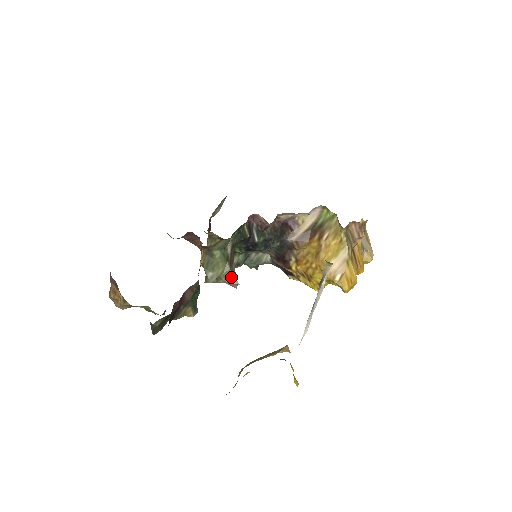
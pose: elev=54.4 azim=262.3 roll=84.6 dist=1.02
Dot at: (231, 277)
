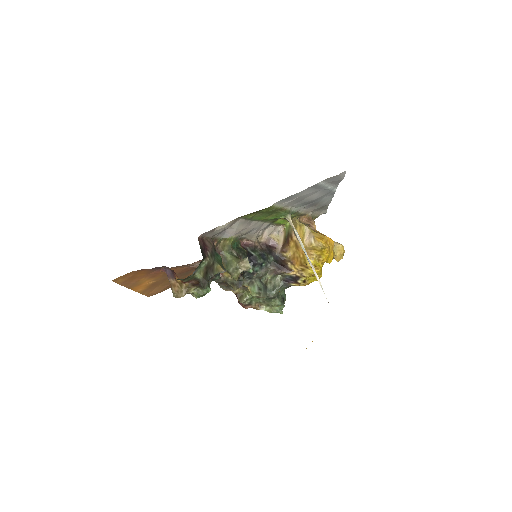
Dot at: (242, 260)
